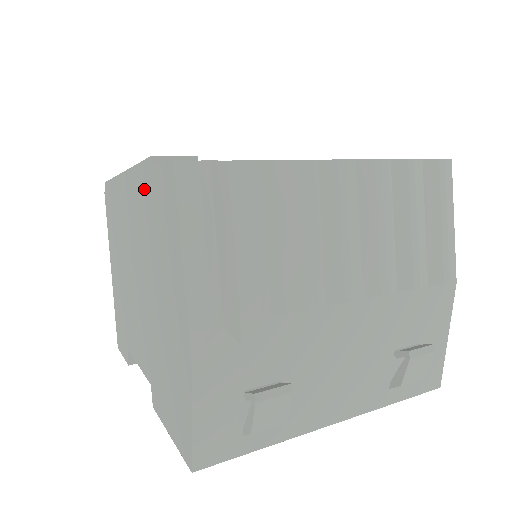
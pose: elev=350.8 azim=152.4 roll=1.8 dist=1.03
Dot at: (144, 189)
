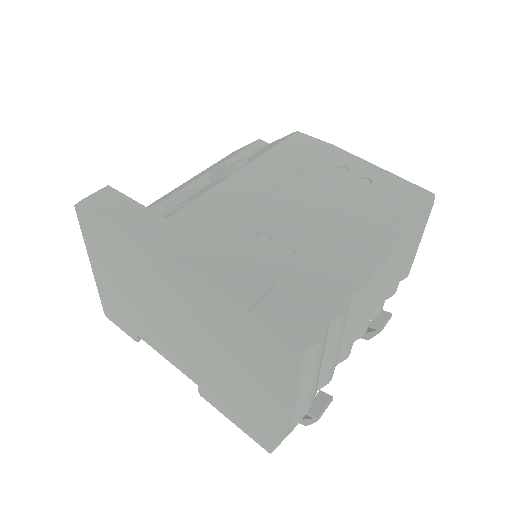
Dot at: (221, 308)
